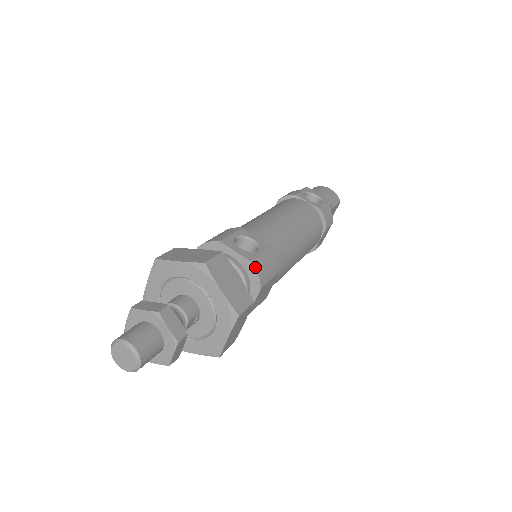
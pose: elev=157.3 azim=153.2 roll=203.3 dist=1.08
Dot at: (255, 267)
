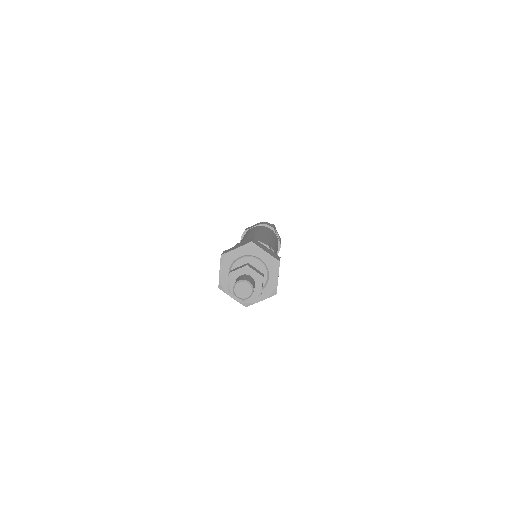
Dot at: occluded
